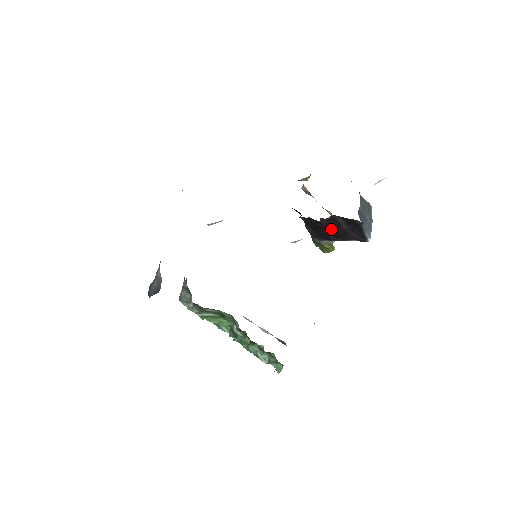
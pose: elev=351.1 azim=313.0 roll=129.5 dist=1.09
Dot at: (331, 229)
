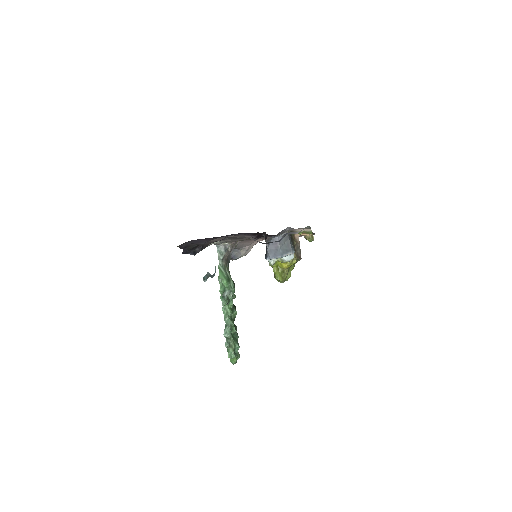
Dot at: occluded
